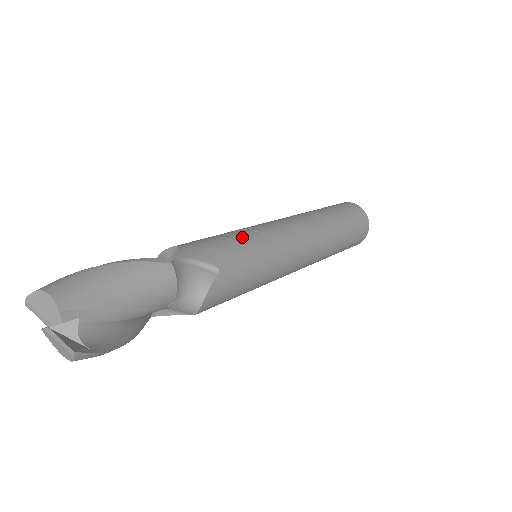
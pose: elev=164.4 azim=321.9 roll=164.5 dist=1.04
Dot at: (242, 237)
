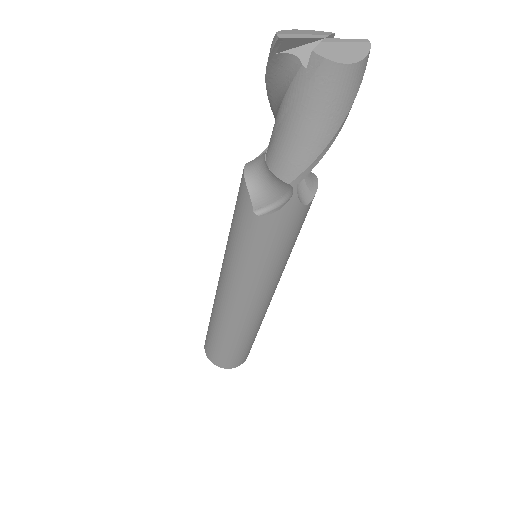
Dot at: occluded
